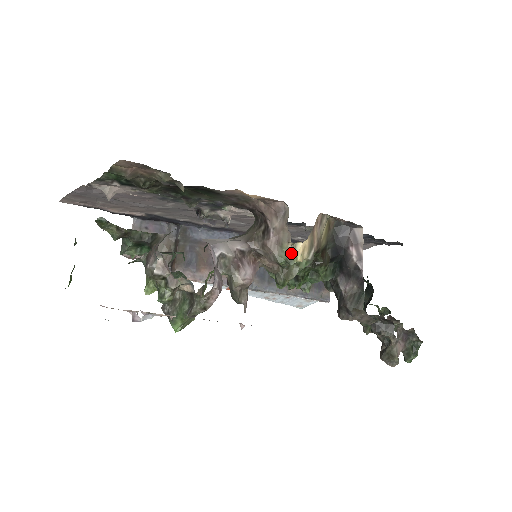
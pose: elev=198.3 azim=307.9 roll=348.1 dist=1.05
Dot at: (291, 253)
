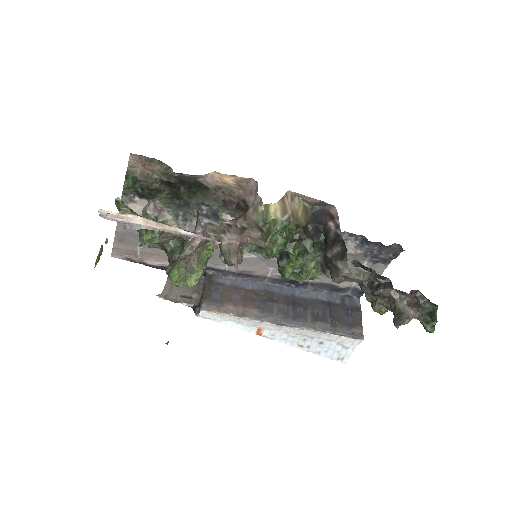
Dot at: (265, 214)
